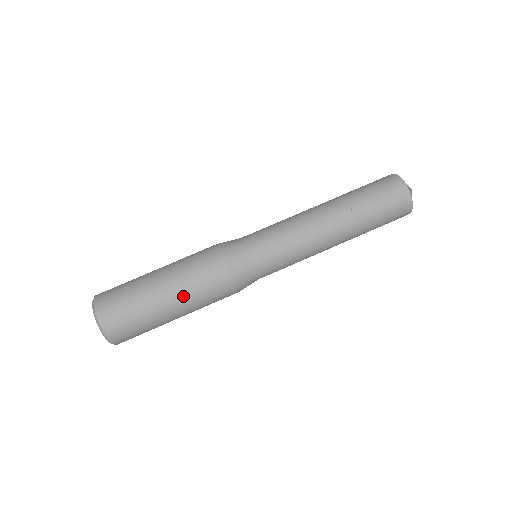
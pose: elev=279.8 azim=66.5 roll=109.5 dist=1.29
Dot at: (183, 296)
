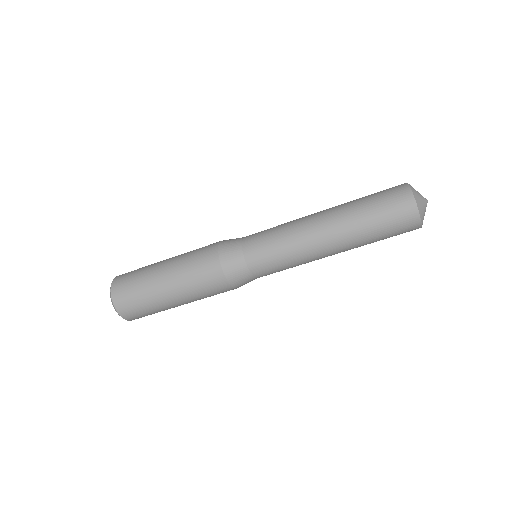
Dot at: occluded
